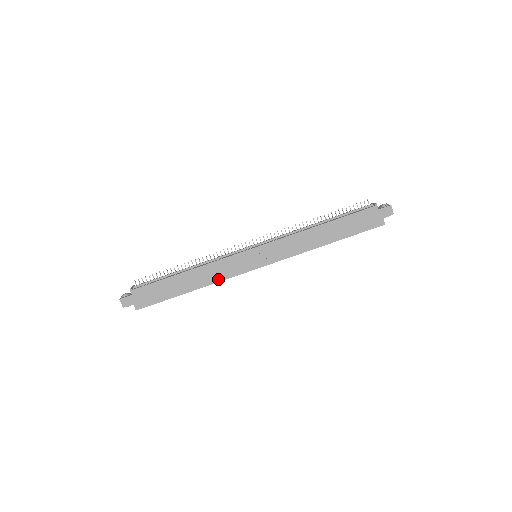
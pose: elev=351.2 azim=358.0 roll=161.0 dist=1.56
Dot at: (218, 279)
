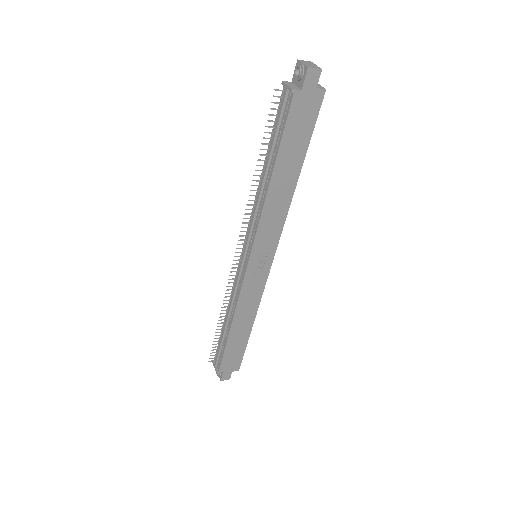
Dot at: (257, 302)
